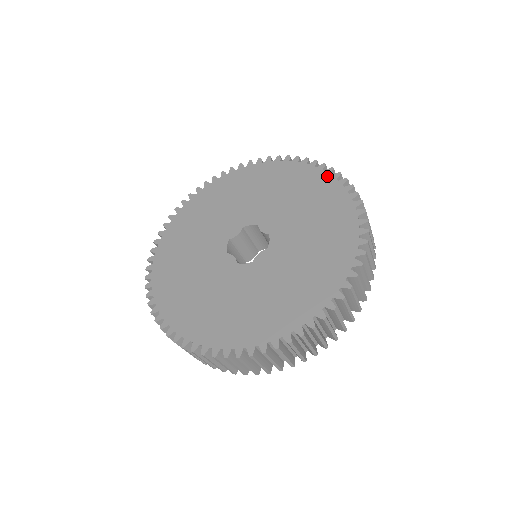
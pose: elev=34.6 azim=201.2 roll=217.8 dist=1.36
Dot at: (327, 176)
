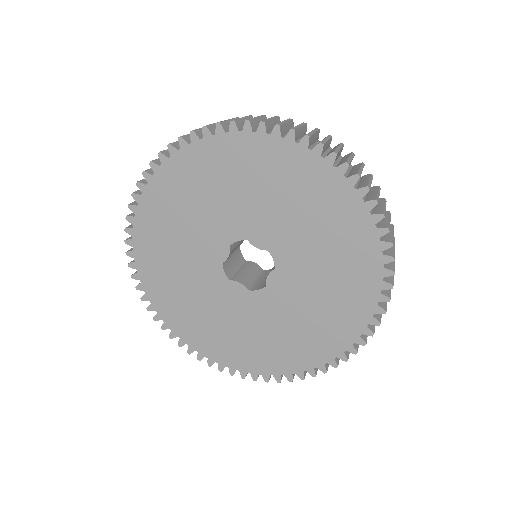
Dot at: (305, 153)
